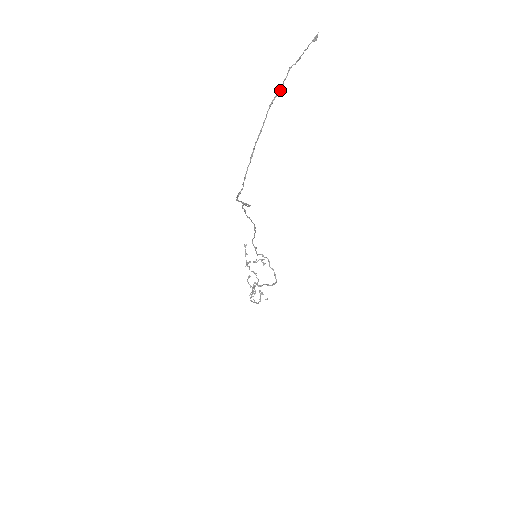
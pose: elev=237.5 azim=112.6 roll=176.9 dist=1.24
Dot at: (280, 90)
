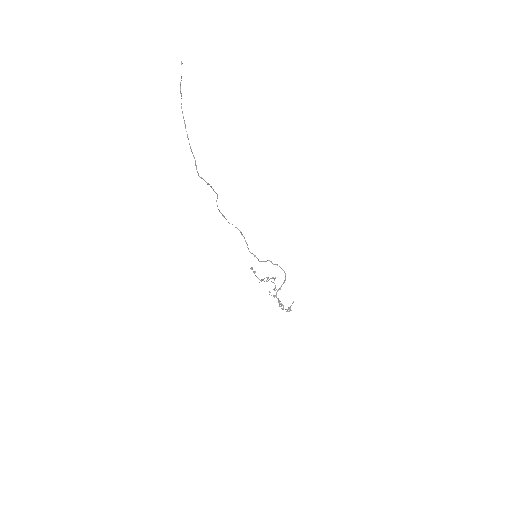
Dot at: (181, 95)
